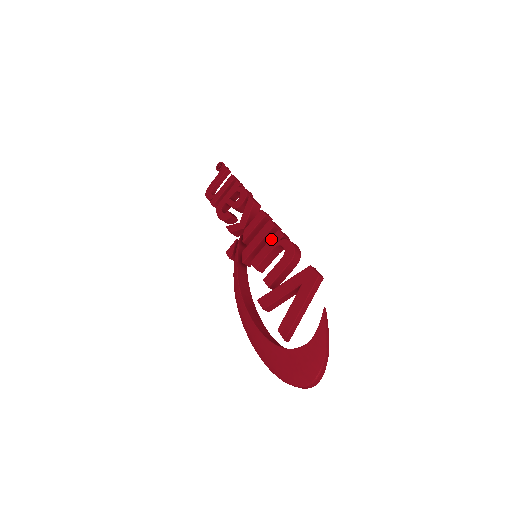
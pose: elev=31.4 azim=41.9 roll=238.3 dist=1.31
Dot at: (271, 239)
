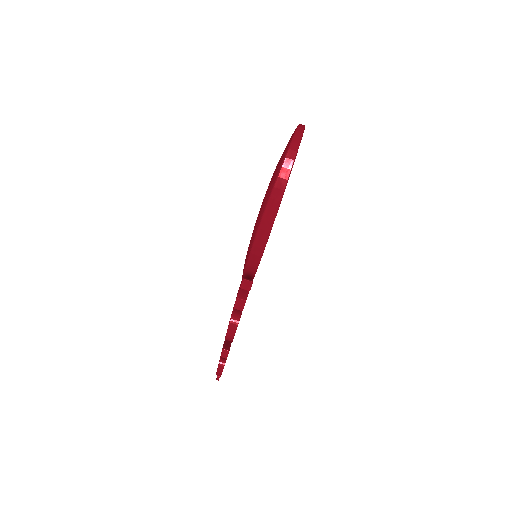
Dot at: occluded
